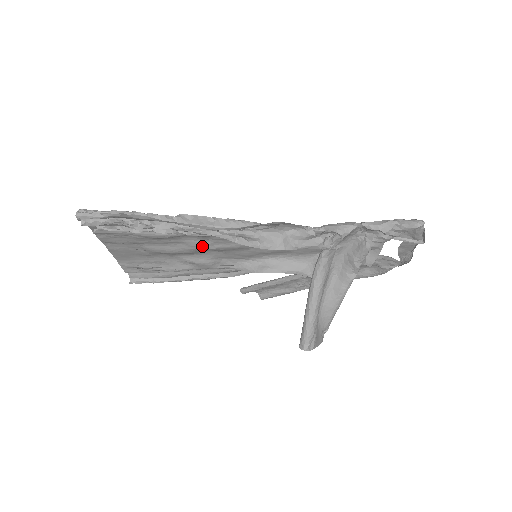
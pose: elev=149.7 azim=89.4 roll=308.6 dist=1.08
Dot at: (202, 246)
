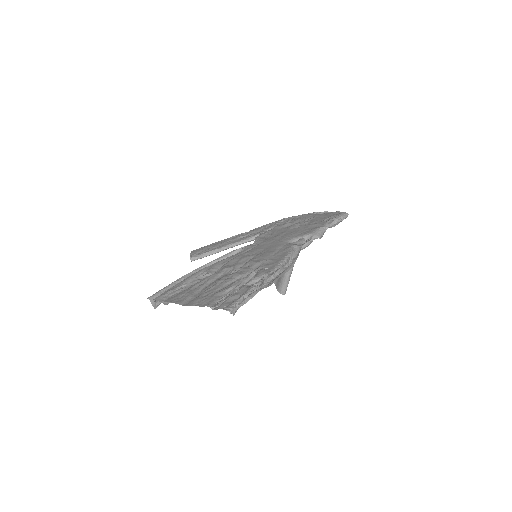
Dot at: occluded
